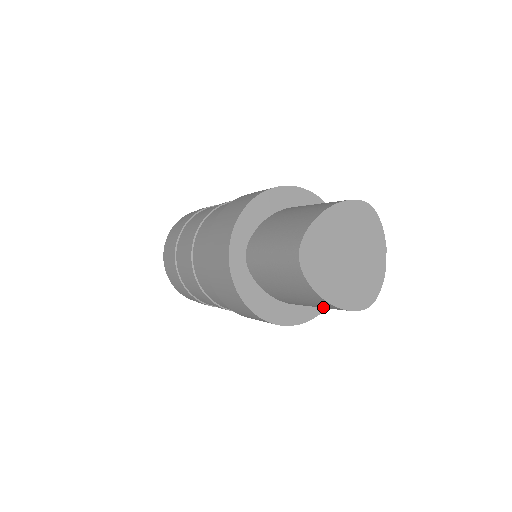
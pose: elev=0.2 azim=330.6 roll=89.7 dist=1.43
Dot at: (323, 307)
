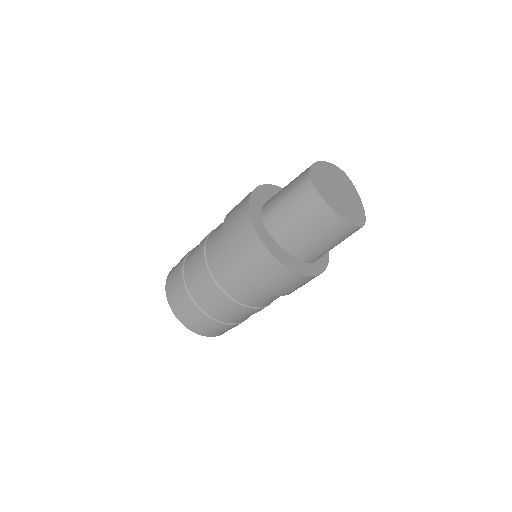
Dot at: (329, 234)
